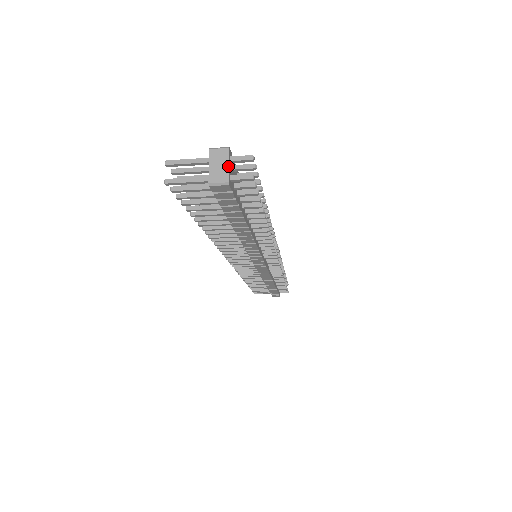
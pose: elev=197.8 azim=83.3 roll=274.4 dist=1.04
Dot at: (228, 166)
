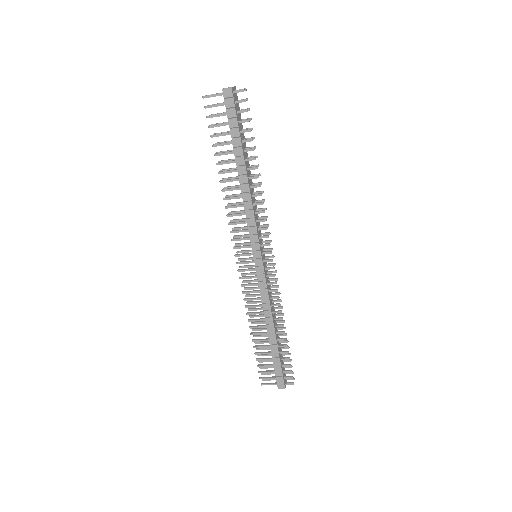
Dot at: (233, 87)
